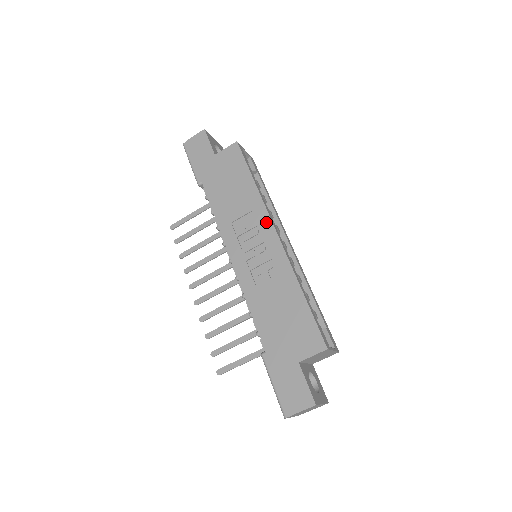
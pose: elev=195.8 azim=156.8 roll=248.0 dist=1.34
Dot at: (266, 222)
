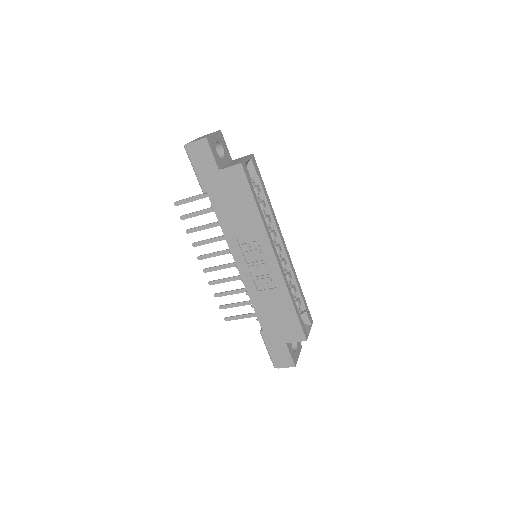
Dot at: (267, 247)
